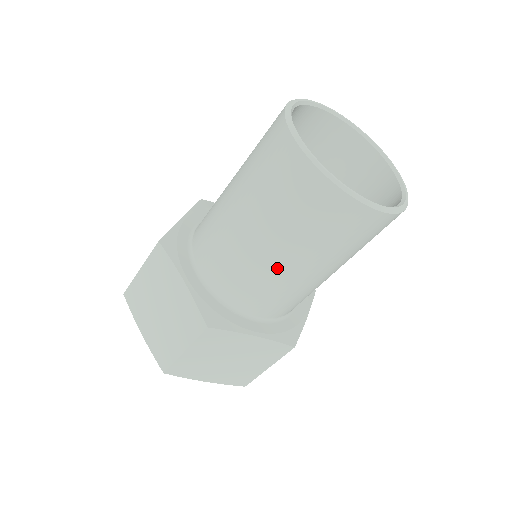
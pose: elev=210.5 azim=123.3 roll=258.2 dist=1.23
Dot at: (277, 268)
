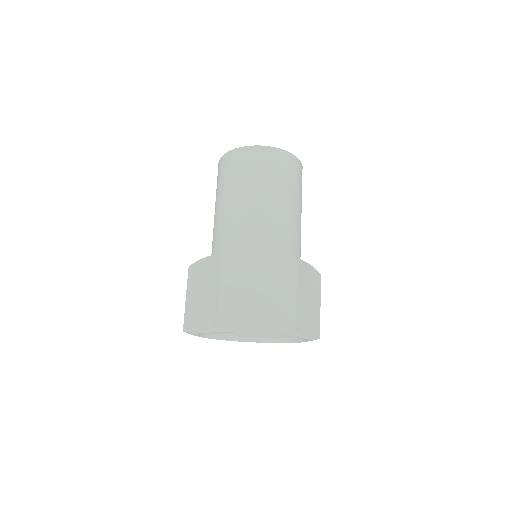
Dot at: (246, 207)
